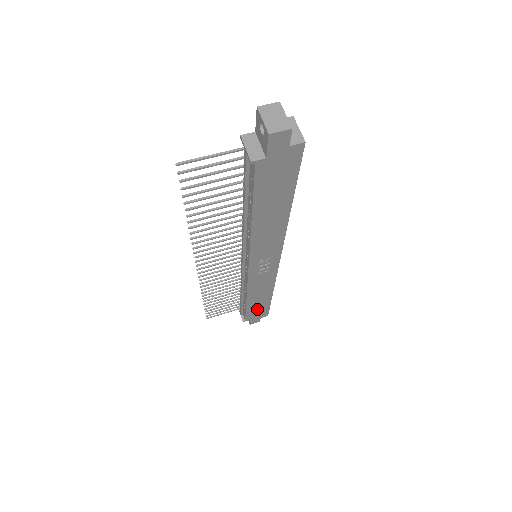
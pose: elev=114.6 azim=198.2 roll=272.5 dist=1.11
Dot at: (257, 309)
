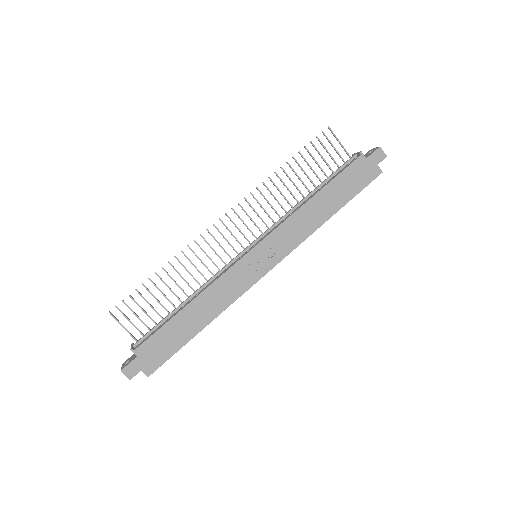
Dot at: (168, 339)
